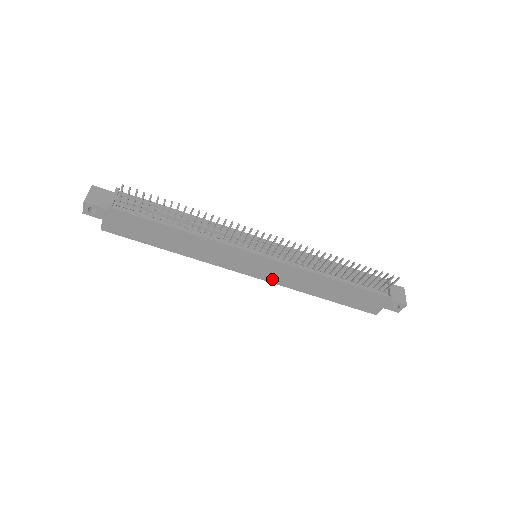
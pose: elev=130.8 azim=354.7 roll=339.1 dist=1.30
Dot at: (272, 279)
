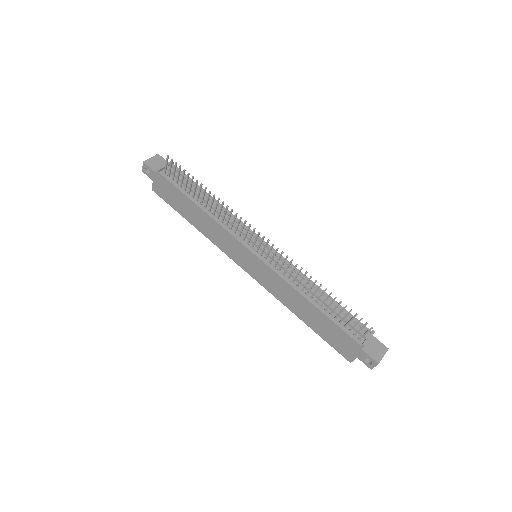
Dot at: (263, 283)
